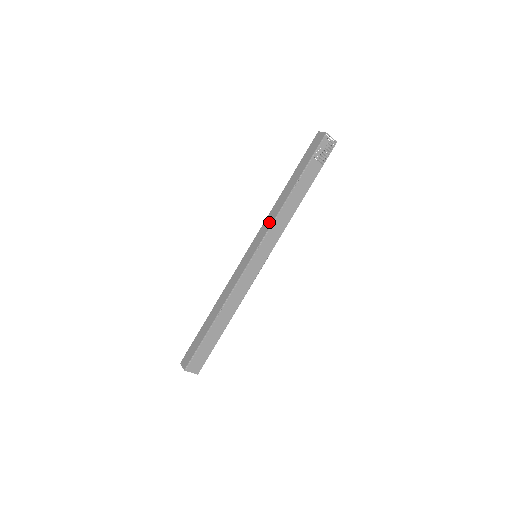
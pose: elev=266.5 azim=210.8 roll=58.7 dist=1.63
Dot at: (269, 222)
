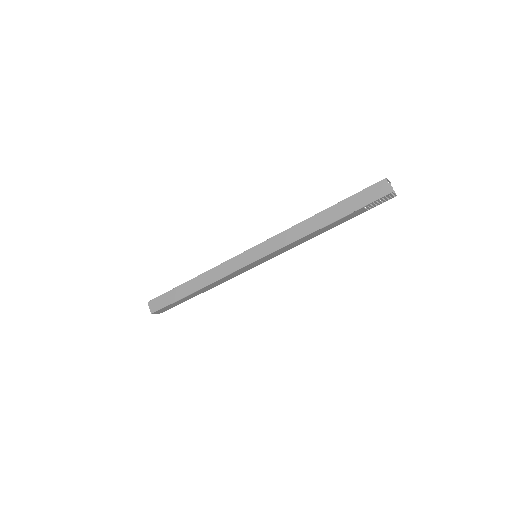
Dot at: (284, 241)
